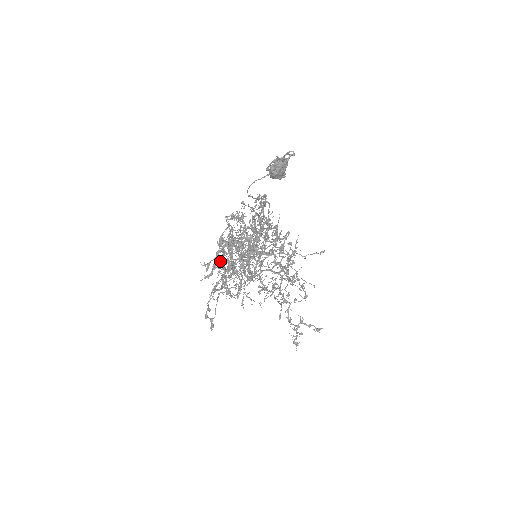
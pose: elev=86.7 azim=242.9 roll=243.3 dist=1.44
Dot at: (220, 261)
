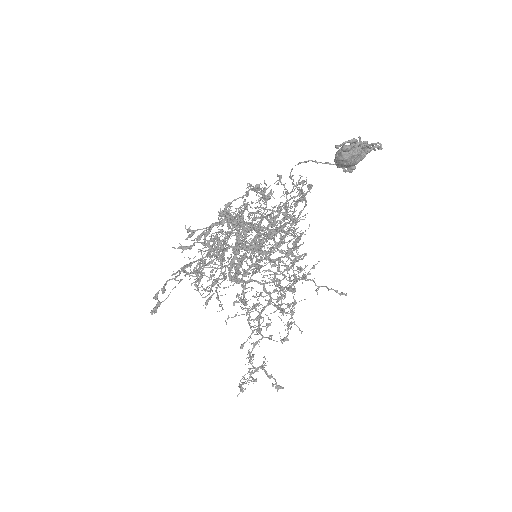
Dot at: (210, 239)
